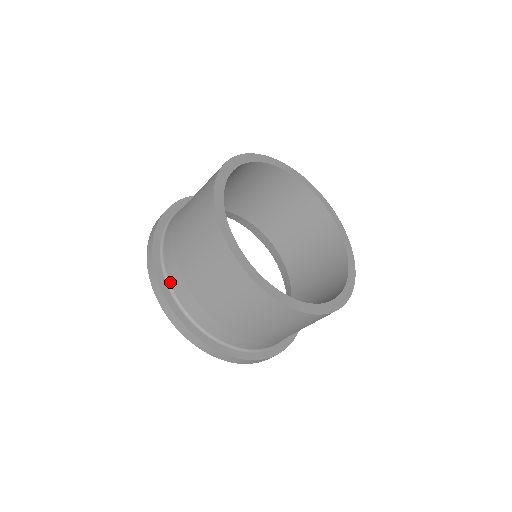
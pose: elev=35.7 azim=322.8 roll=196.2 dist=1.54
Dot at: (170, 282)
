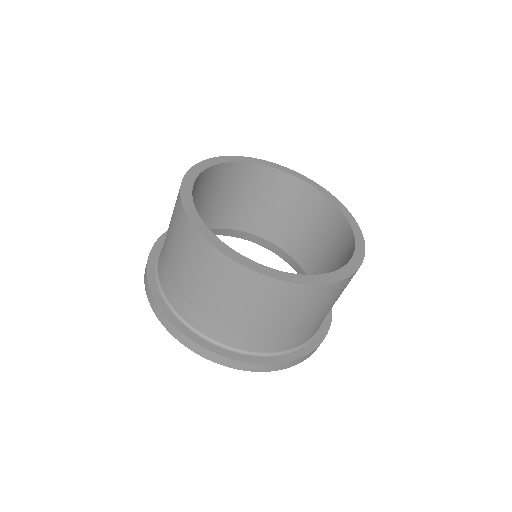
Dot at: (159, 275)
